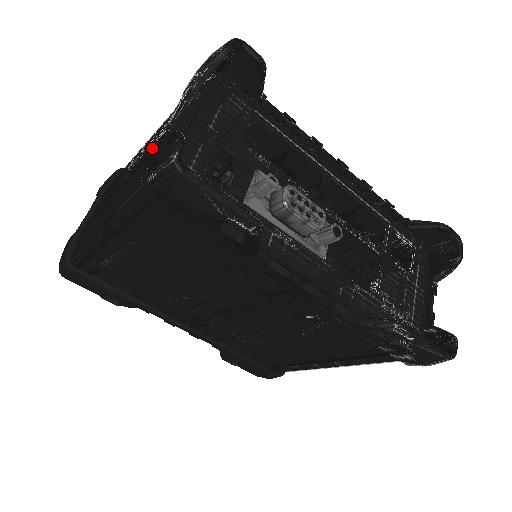
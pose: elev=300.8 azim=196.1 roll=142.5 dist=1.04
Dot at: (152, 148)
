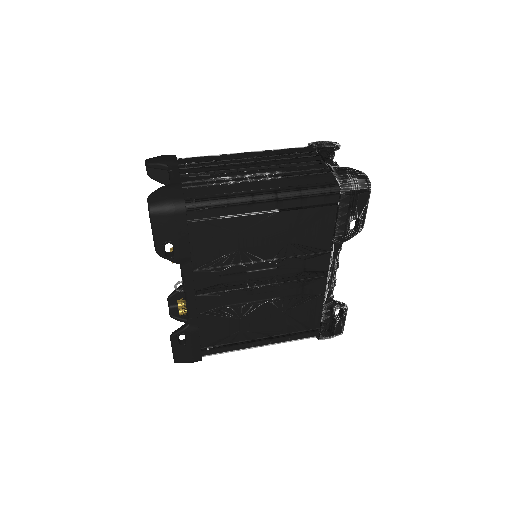
Dot at: (337, 170)
